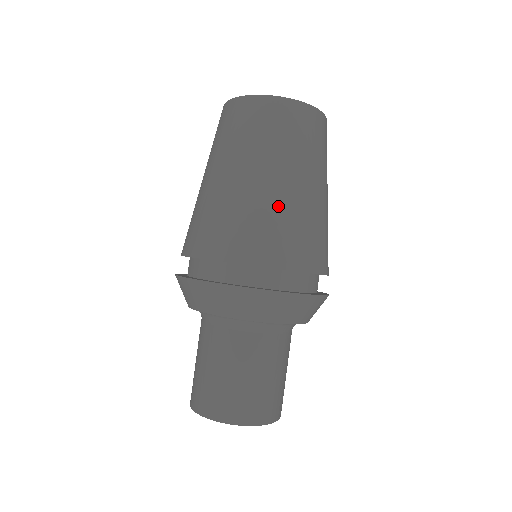
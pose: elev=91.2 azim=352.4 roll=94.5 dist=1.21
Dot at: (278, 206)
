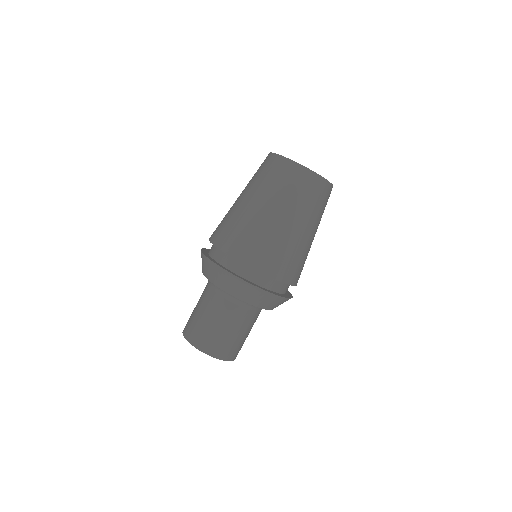
Dot at: (270, 232)
